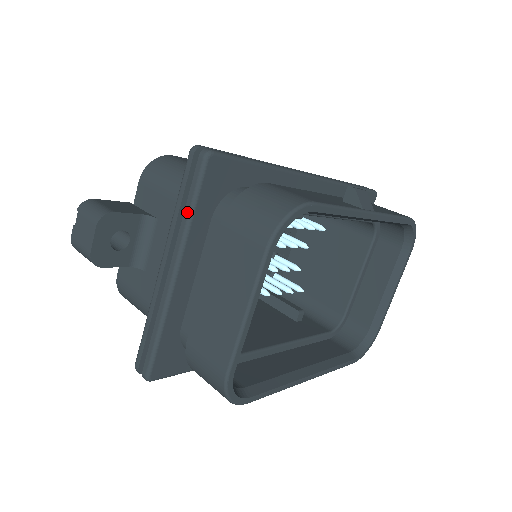
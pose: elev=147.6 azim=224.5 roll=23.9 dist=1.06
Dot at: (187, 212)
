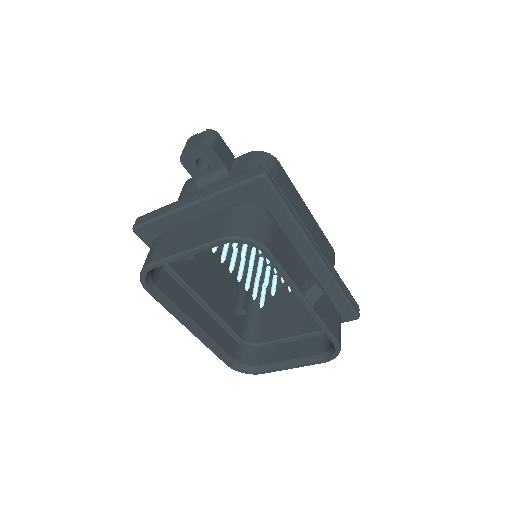
Dot at: (227, 186)
